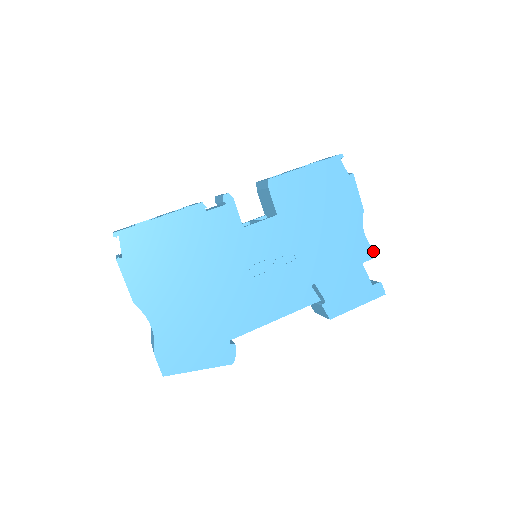
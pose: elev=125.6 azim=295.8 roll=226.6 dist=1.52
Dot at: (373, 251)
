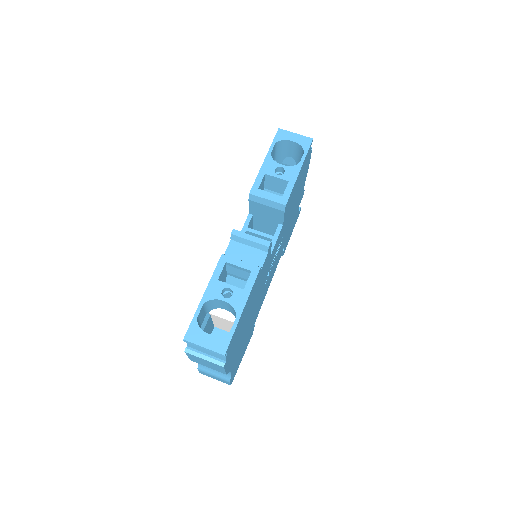
Dot at: occluded
